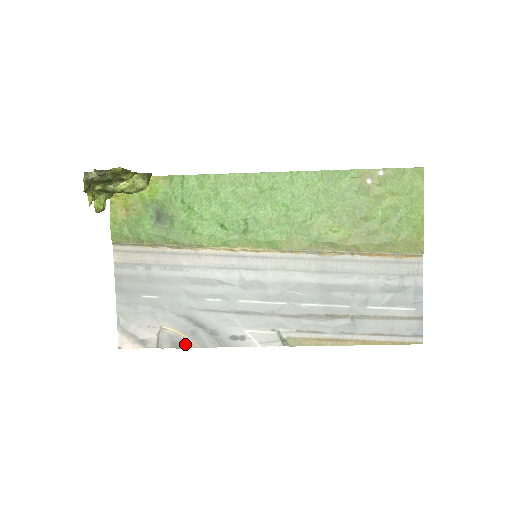
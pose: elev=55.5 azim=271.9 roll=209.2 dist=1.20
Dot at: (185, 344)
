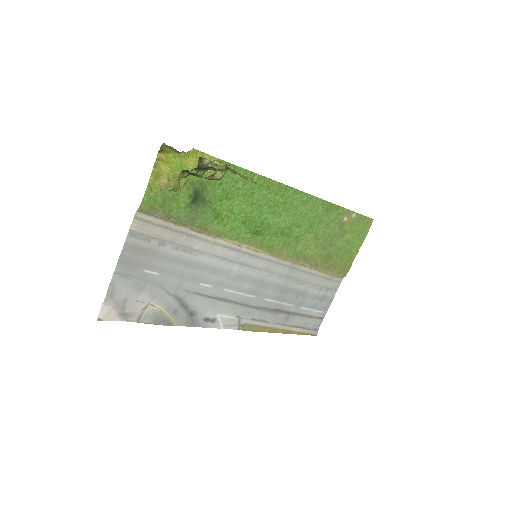
Dot at: (166, 321)
